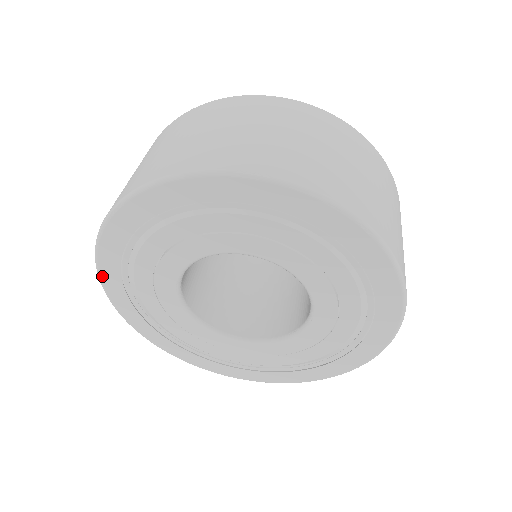
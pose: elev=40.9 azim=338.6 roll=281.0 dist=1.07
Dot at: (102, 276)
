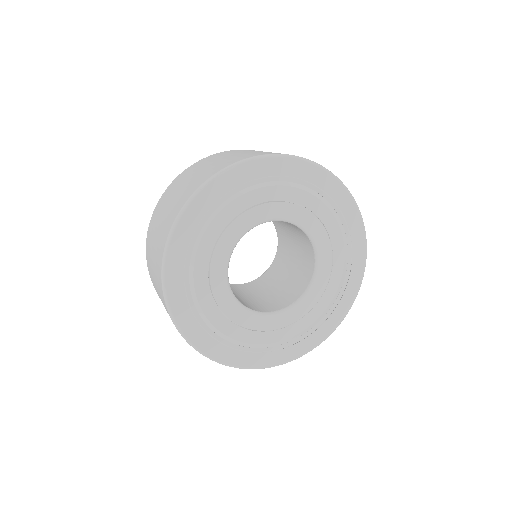
Dot at: (176, 231)
